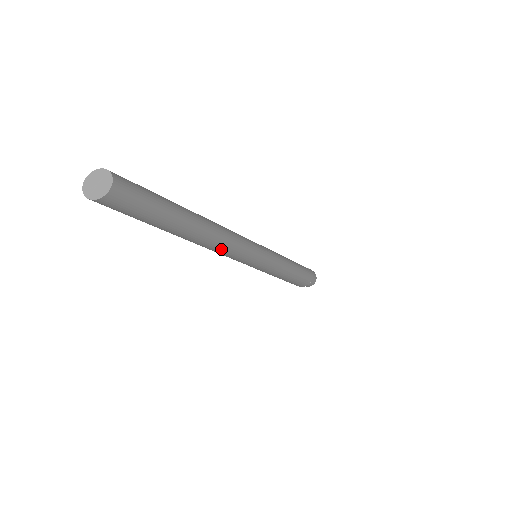
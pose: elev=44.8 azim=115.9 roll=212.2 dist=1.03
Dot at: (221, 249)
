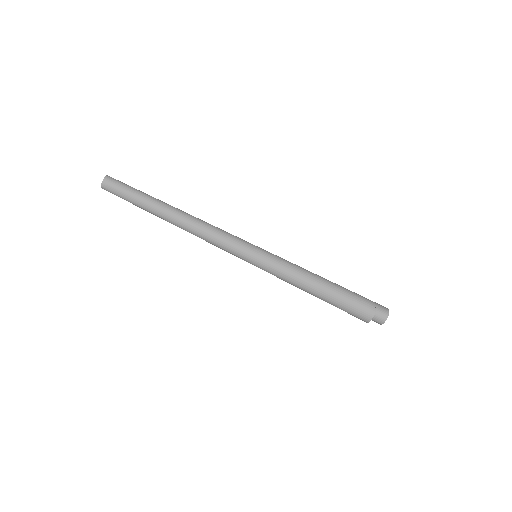
Dot at: (198, 228)
